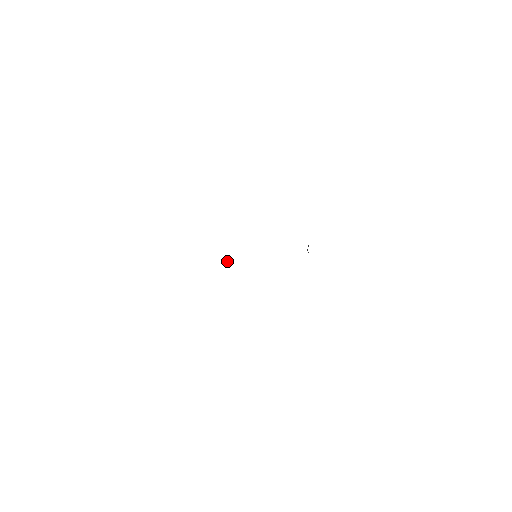
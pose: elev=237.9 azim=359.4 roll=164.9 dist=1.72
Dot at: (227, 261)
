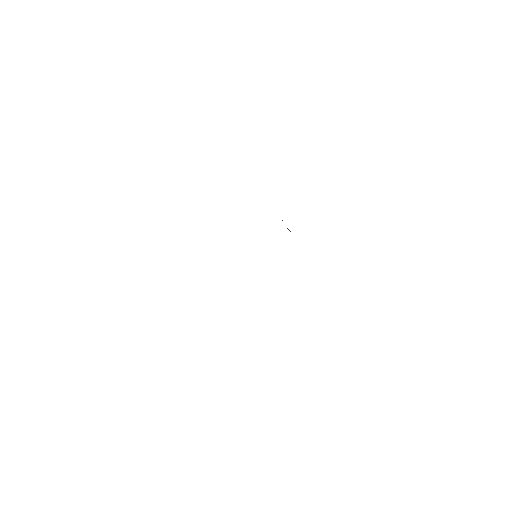
Dot at: occluded
